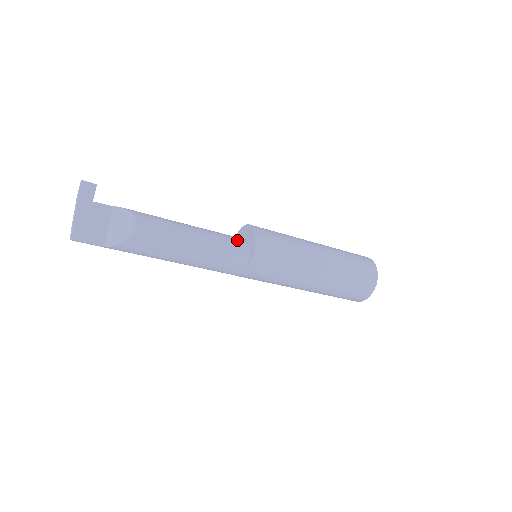
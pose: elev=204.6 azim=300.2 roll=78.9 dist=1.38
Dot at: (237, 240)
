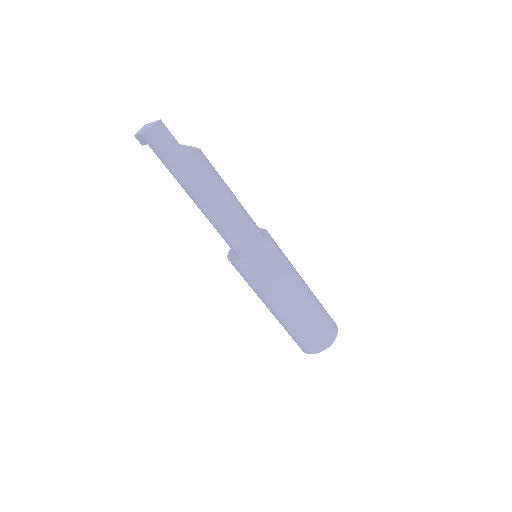
Dot at: occluded
